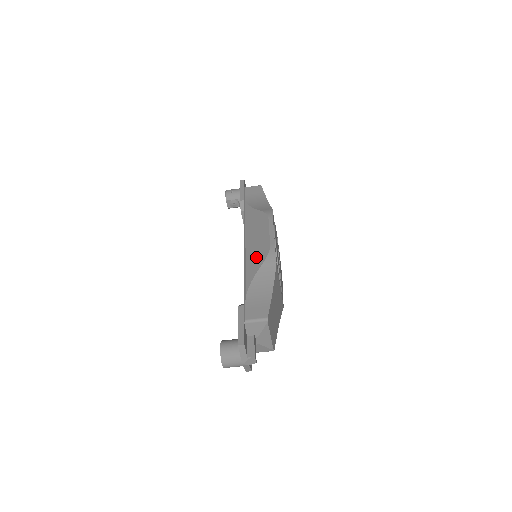
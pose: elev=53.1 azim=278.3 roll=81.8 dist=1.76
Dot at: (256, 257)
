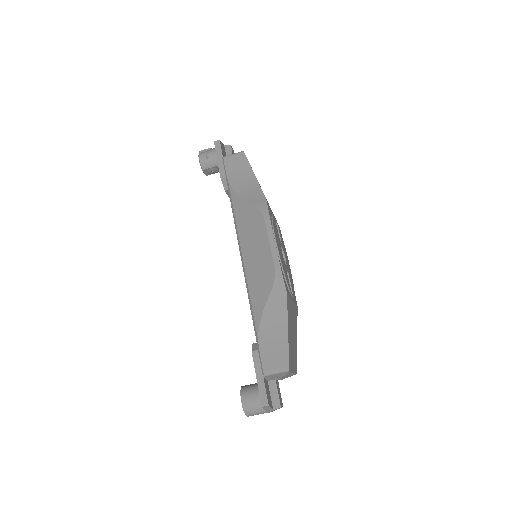
Dot at: (260, 282)
